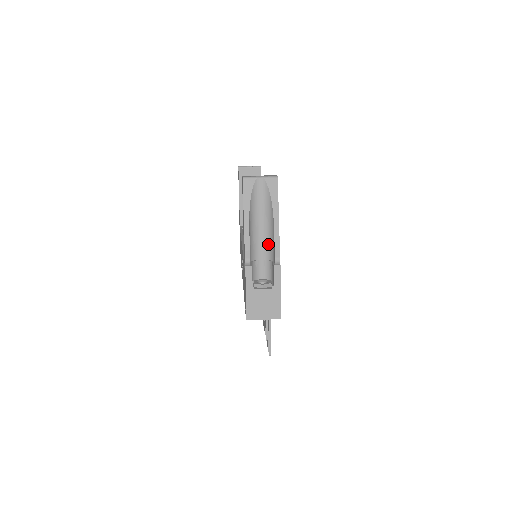
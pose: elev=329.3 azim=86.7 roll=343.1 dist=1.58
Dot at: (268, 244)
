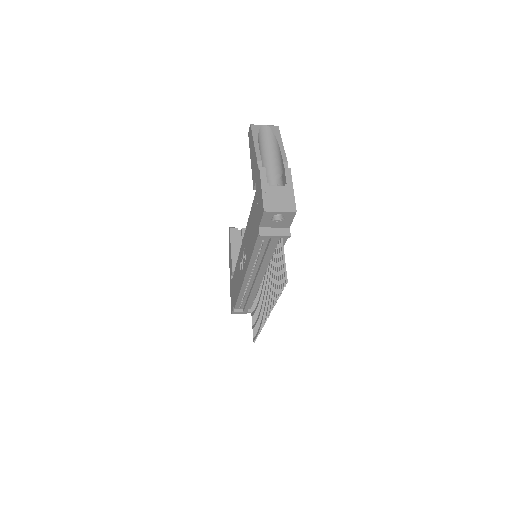
Dot at: (276, 168)
